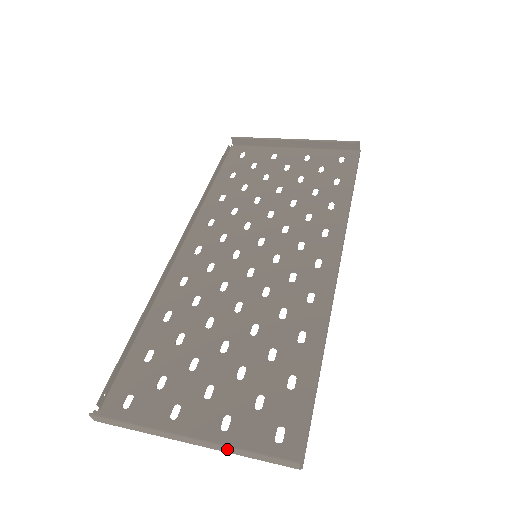
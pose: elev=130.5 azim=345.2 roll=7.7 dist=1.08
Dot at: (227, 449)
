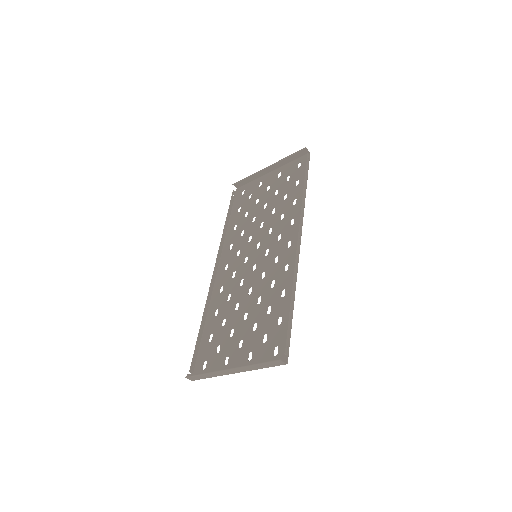
Dot at: (249, 368)
